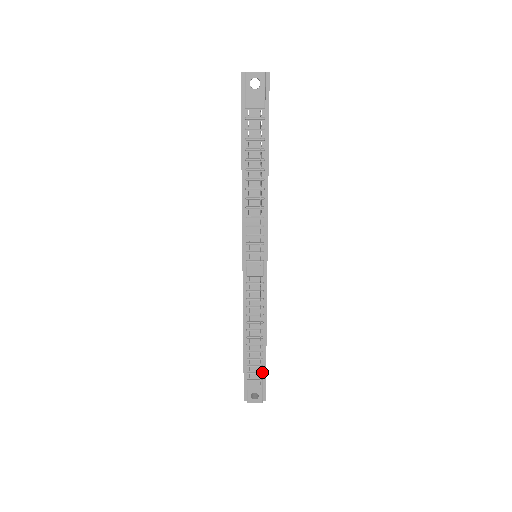
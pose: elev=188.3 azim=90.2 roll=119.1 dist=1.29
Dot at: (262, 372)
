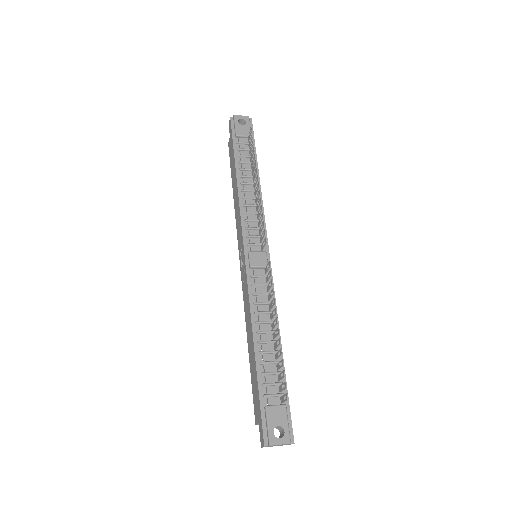
Dot at: (283, 393)
